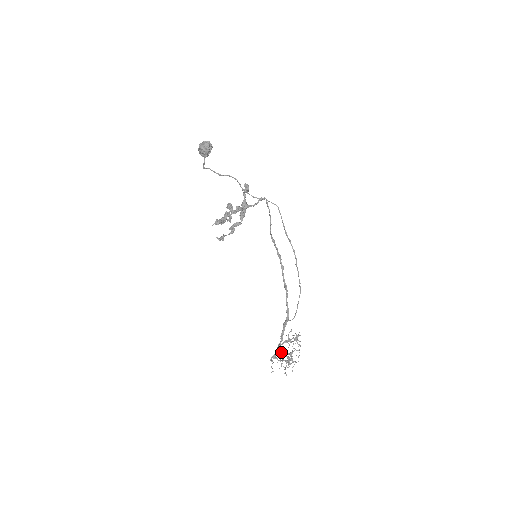
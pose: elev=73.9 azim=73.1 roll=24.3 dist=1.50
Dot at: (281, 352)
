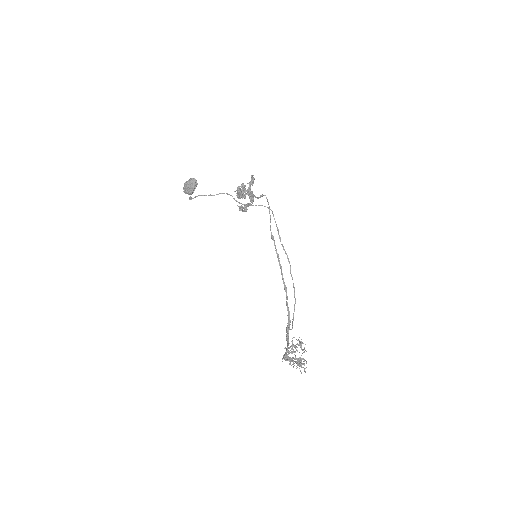
Dot at: (289, 357)
